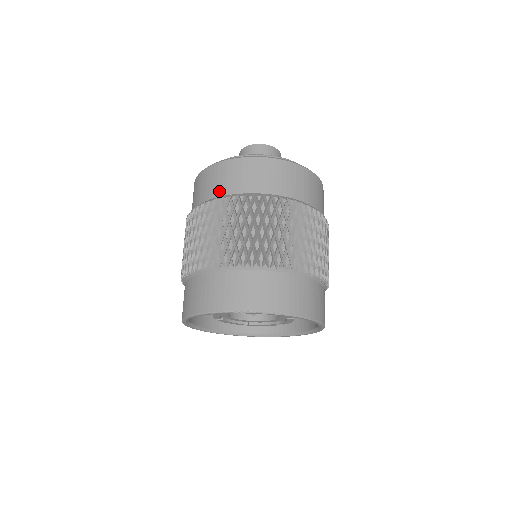
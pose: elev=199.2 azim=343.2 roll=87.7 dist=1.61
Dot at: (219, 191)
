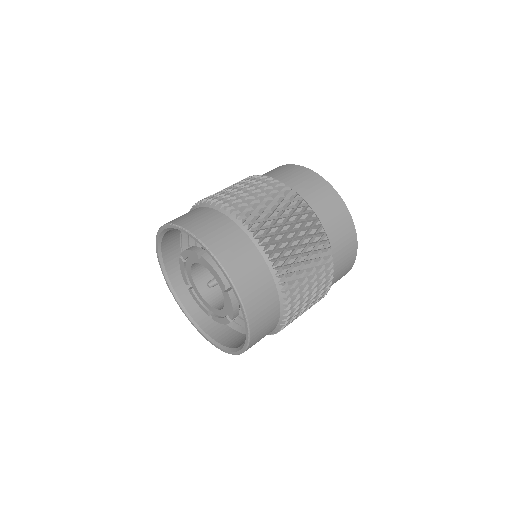
Dot at: occluded
